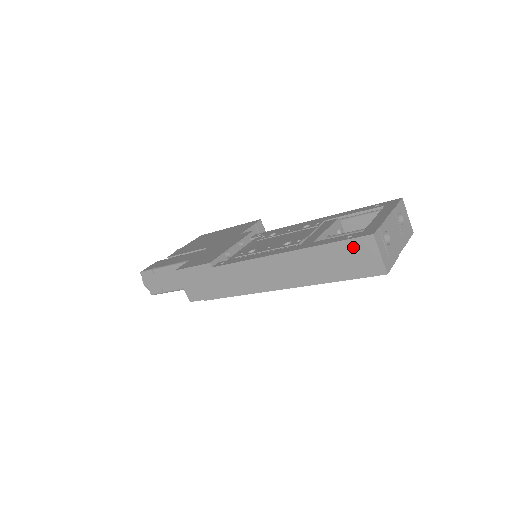
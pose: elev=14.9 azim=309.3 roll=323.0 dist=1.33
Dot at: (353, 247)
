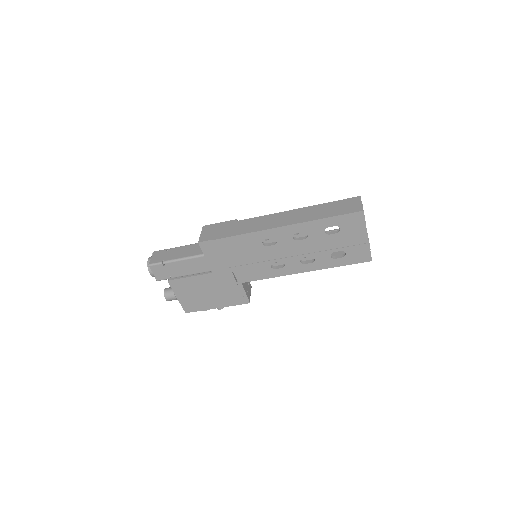
Dot at: (346, 202)
